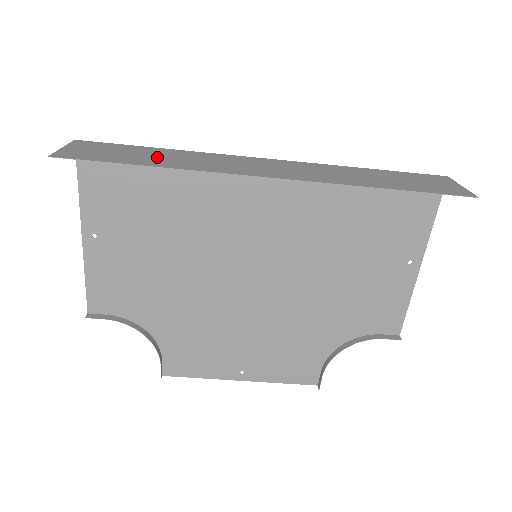
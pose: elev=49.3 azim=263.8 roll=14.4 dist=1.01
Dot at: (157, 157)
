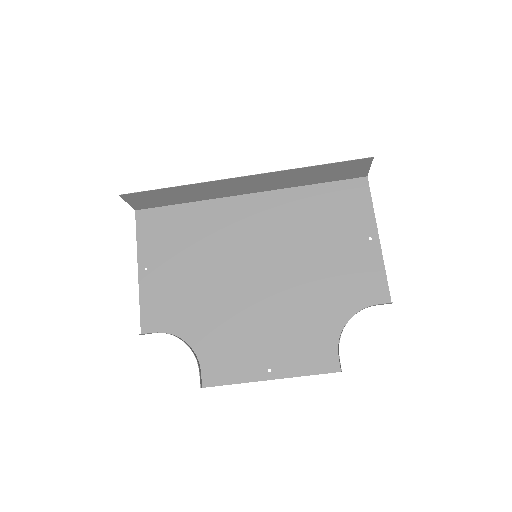
Dot at: (180, 194)
